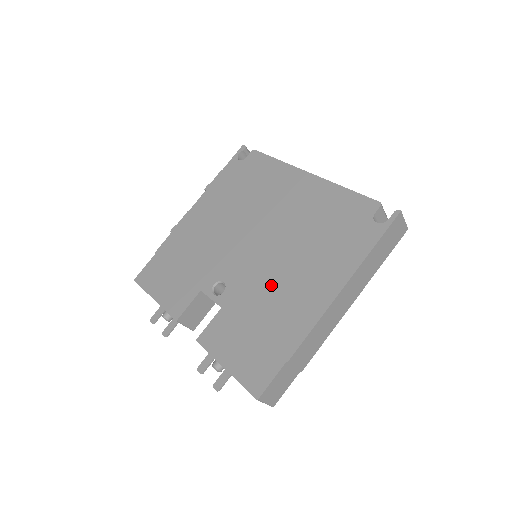
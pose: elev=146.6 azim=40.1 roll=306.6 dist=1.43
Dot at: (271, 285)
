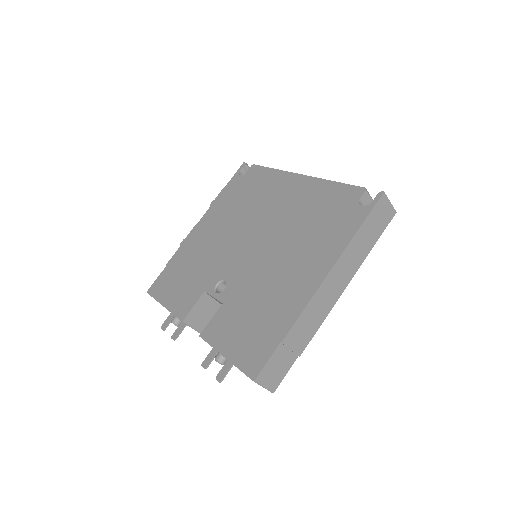
Dot at: (267, 276)
